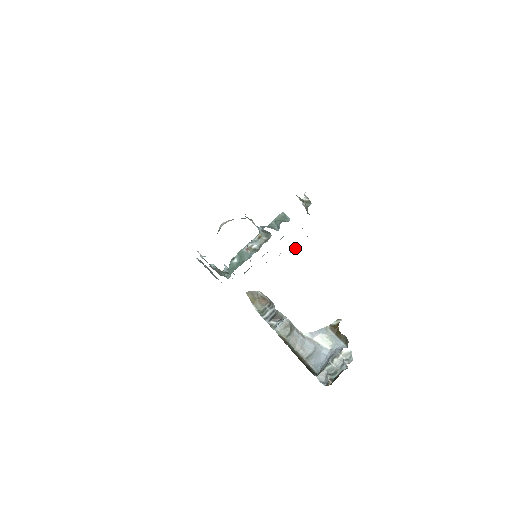
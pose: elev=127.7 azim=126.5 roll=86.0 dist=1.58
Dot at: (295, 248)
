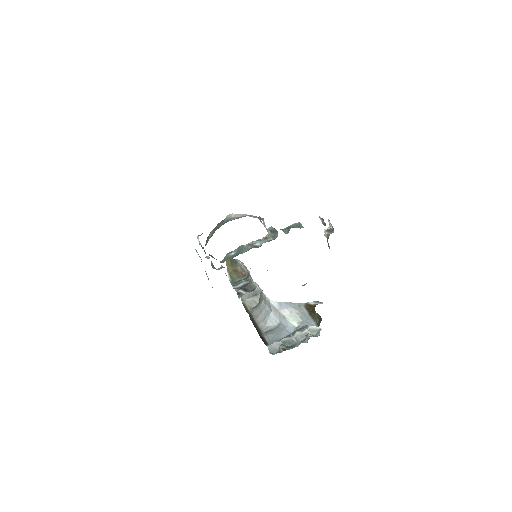
Dot at: (306, 283)
